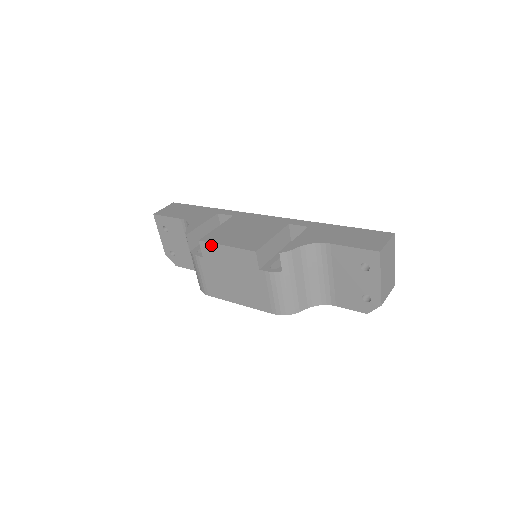
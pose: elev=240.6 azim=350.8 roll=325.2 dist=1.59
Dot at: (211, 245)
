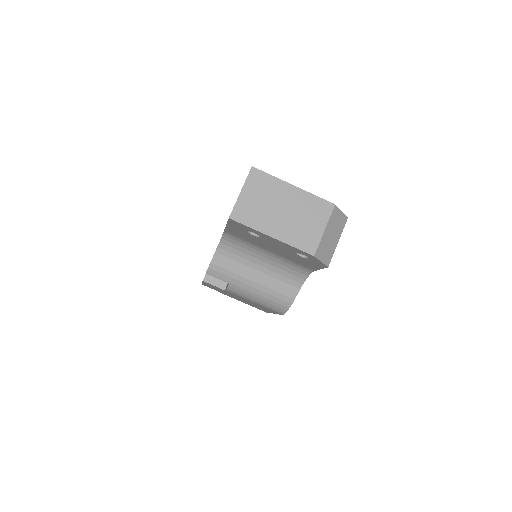
Dot at: occluded
